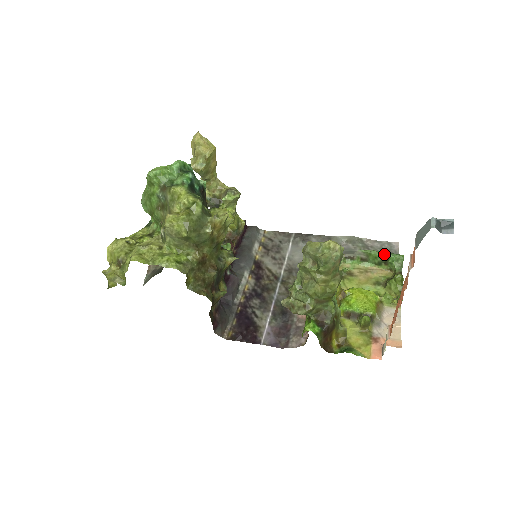
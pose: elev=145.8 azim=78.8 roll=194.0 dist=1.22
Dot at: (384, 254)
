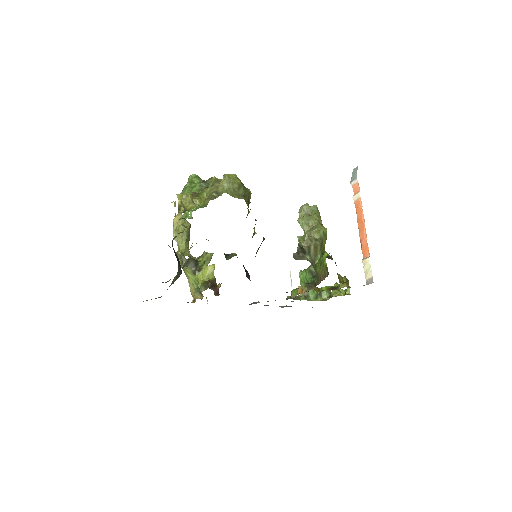
Dot at: occluded
